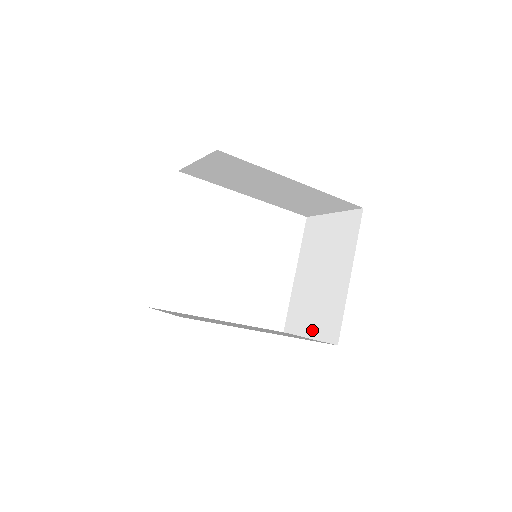
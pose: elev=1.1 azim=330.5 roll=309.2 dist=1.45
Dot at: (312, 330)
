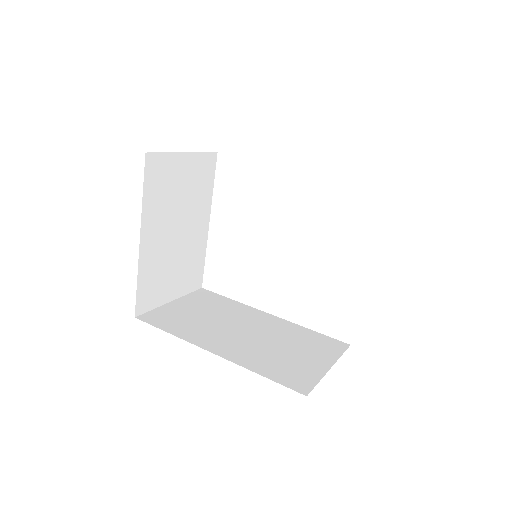
Dot at: occluded
